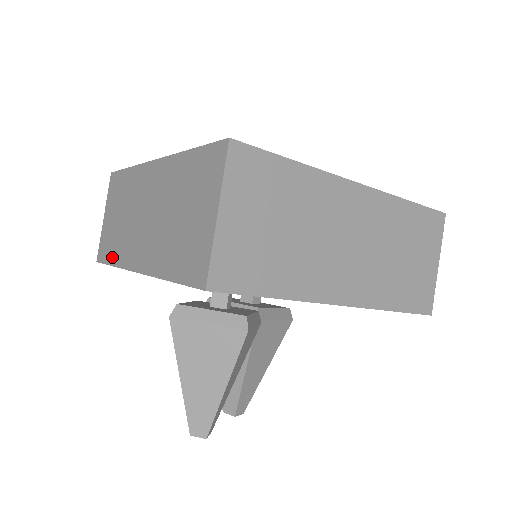
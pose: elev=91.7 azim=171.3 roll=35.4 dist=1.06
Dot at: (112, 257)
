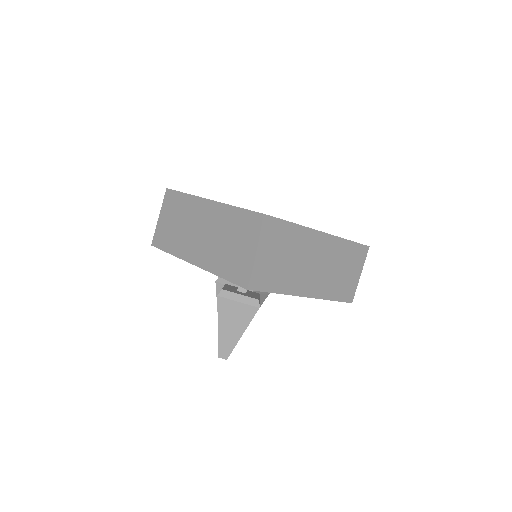
Dot at: (169, 248)
